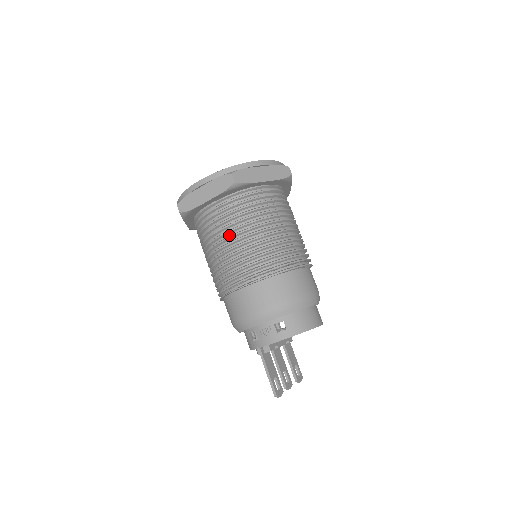
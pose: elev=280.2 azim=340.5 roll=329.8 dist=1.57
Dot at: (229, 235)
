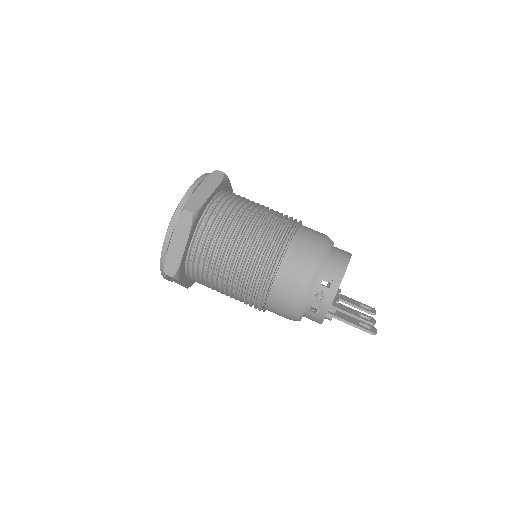
Dot at: (225, 256)
